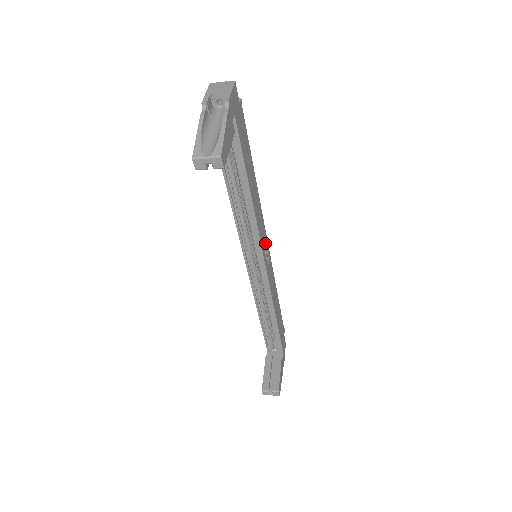
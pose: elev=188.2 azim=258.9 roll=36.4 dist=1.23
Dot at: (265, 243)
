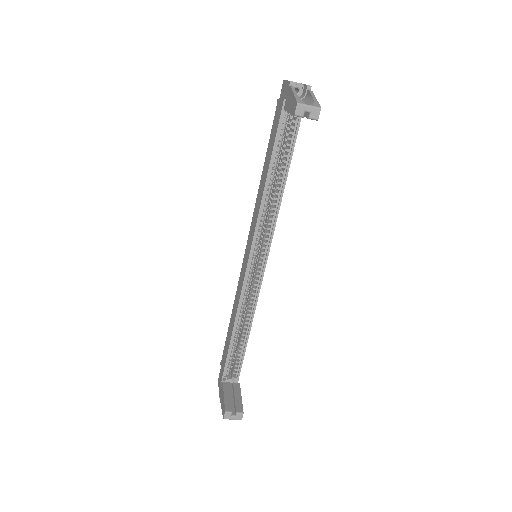
Dot at: occluded
